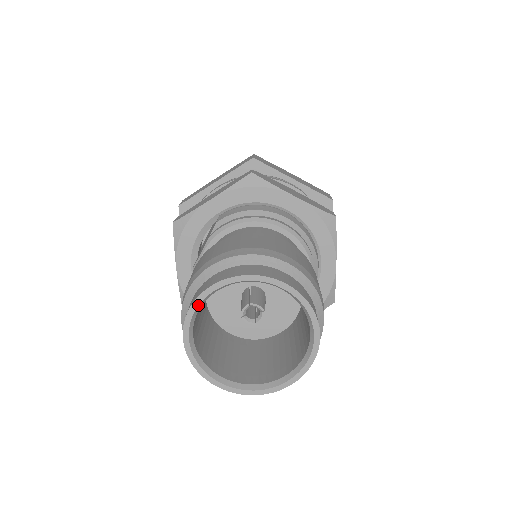
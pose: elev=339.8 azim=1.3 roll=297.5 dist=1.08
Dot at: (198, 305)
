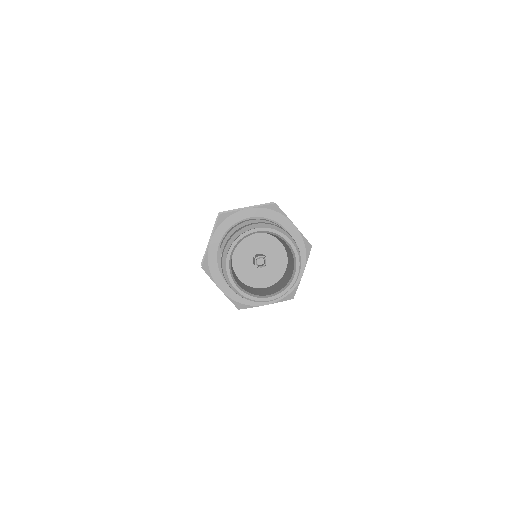
Dot at: (229, 267)
